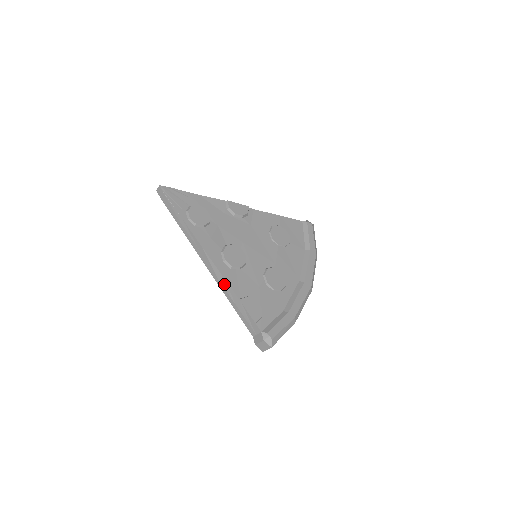
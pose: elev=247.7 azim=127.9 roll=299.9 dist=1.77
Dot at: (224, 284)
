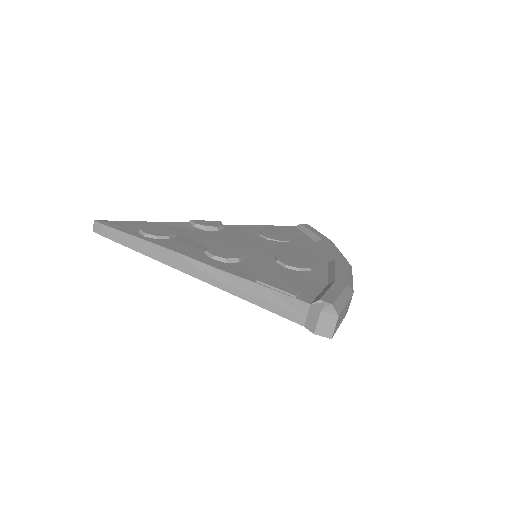
Dot at: (225, 279)
